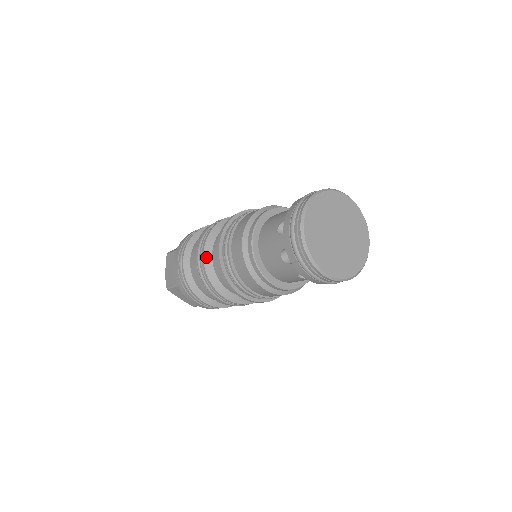
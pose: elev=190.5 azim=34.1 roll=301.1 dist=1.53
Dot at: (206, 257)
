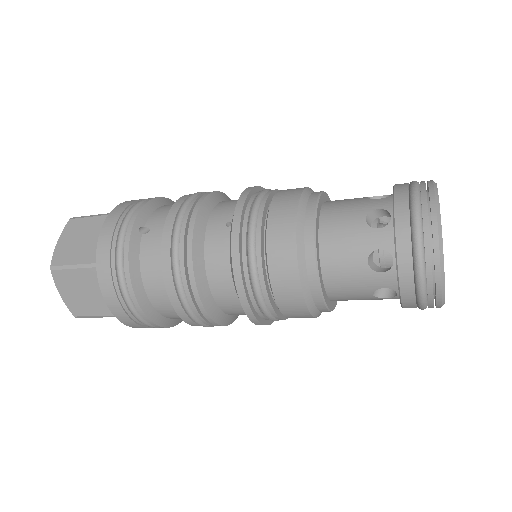
Dot at: (203, 296)
